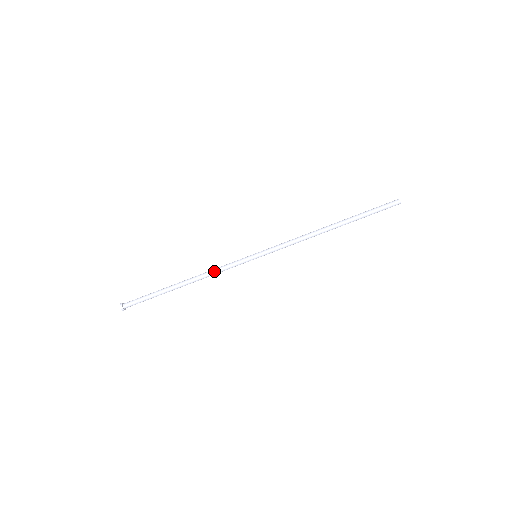
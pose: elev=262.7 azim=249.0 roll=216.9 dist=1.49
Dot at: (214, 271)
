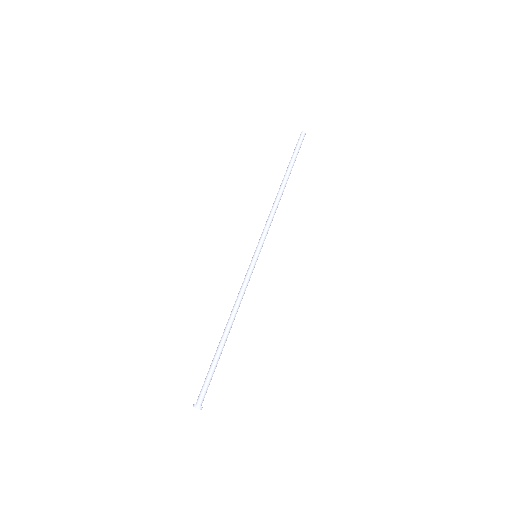
Dot at: (239, 297)
